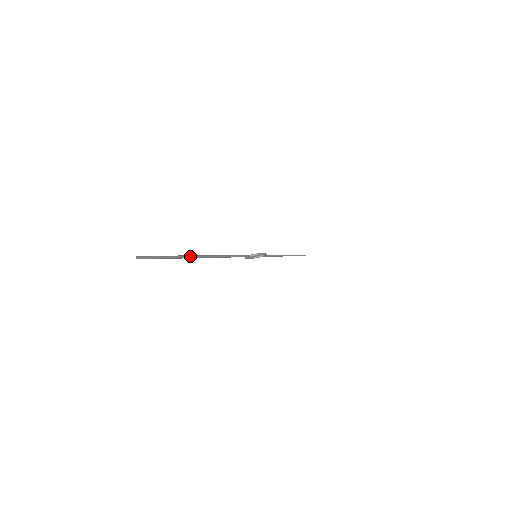
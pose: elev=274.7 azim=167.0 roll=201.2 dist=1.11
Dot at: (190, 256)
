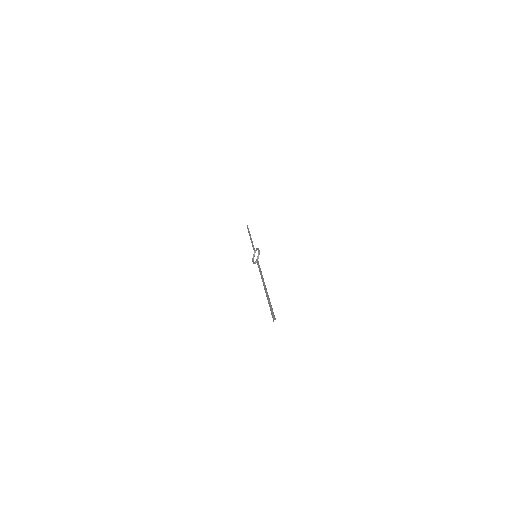
Dot at: (267, 293)
